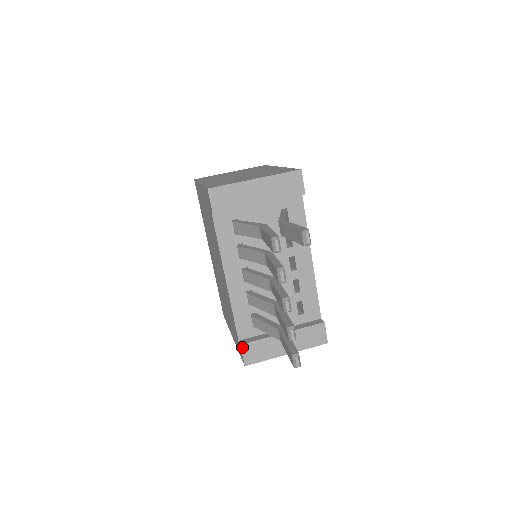
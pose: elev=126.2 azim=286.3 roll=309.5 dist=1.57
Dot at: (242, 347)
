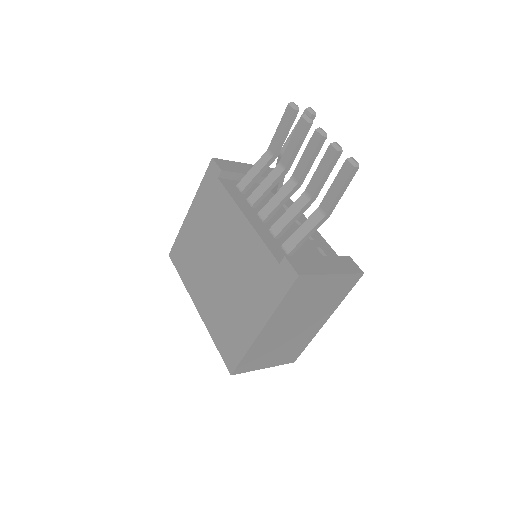
Dot at: (287, 259)
